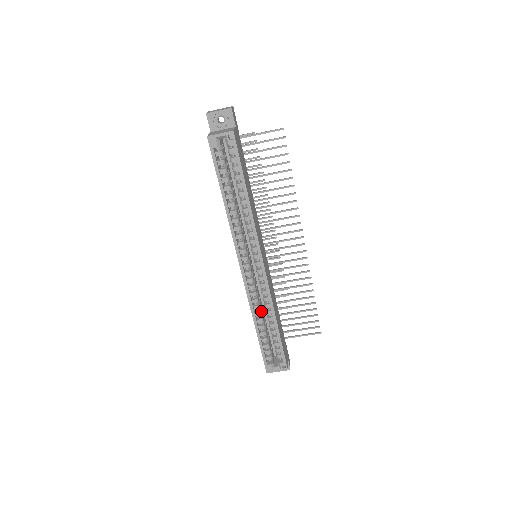
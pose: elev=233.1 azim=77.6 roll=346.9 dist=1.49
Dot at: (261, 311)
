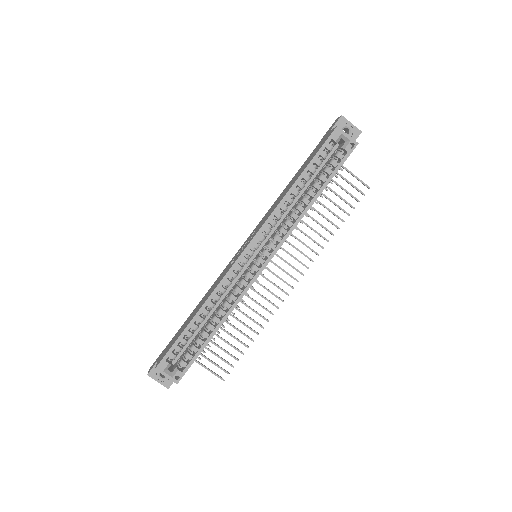
Dot at: occluded
